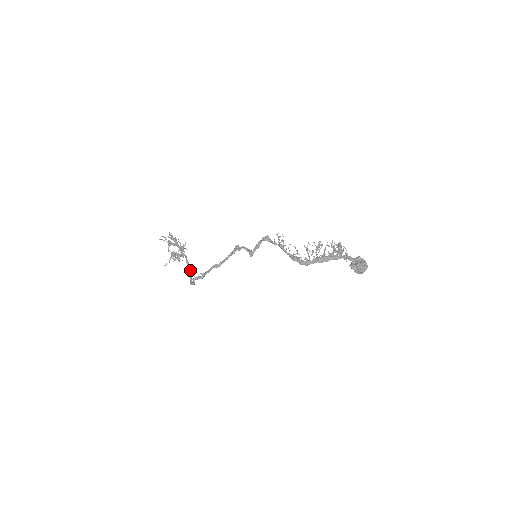
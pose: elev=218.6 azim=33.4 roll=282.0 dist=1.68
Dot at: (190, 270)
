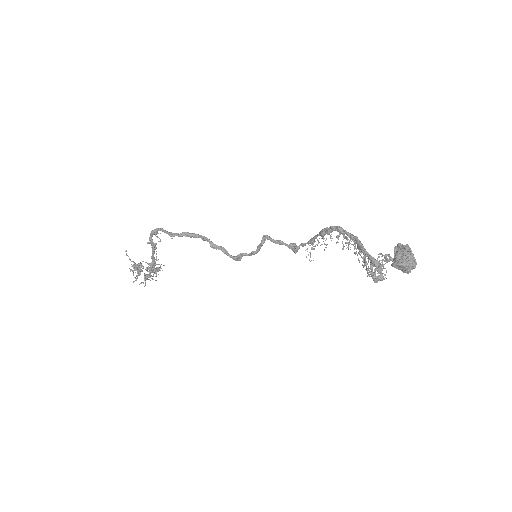
Dot at: (155, 248)
